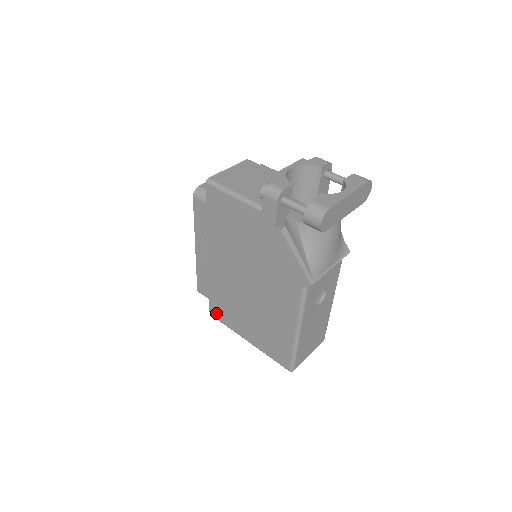
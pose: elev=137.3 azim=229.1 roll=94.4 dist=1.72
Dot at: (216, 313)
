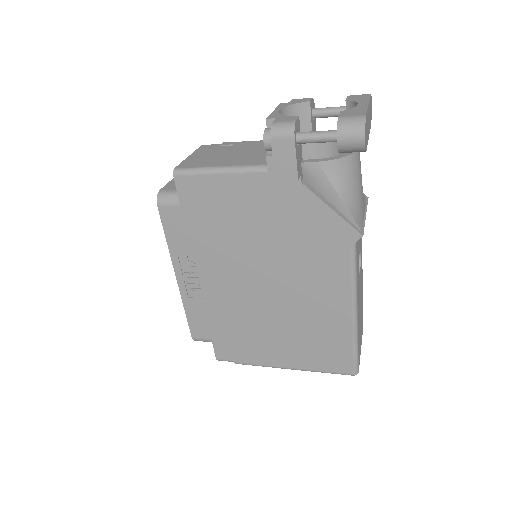
Dot at: (227, 355)
